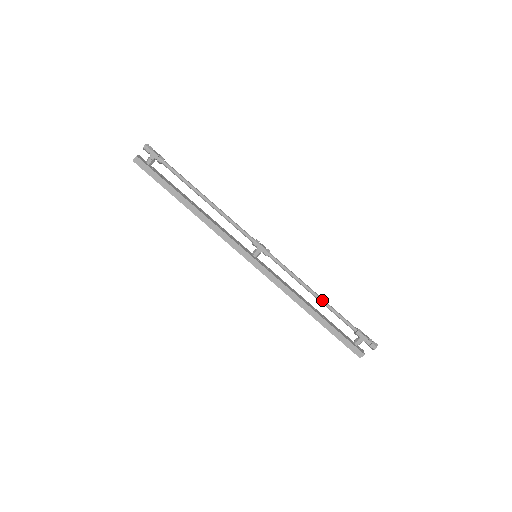
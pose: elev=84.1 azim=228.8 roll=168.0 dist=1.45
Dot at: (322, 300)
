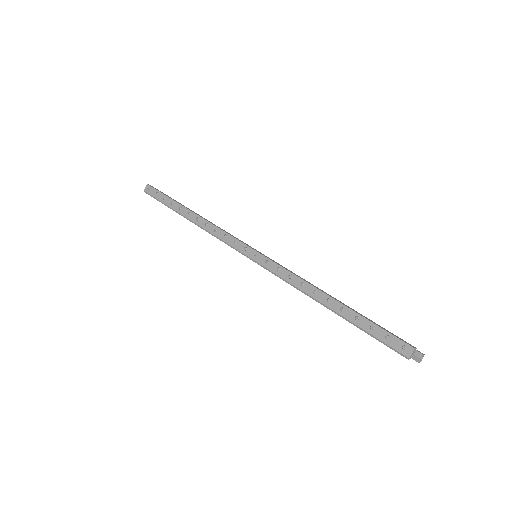
Dot at: occluded
